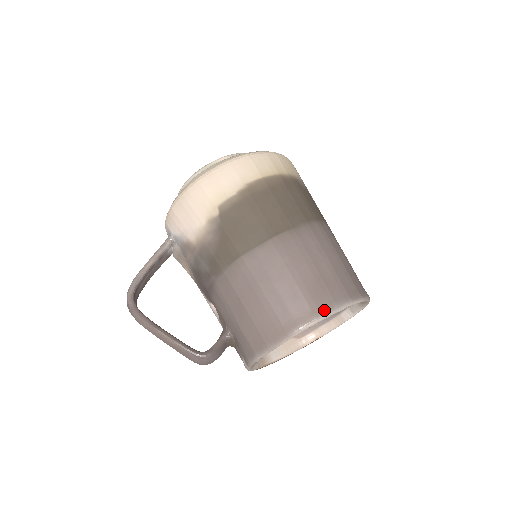
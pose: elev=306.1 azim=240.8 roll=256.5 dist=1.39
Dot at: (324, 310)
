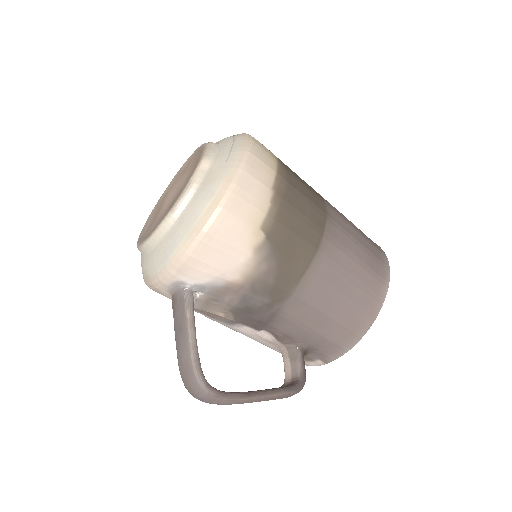
Dot at: (386, 277)
